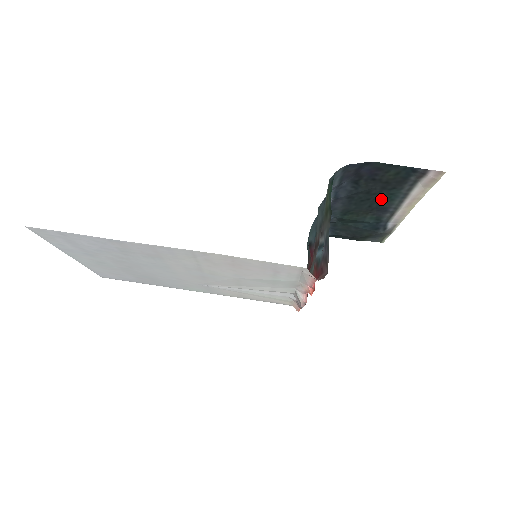
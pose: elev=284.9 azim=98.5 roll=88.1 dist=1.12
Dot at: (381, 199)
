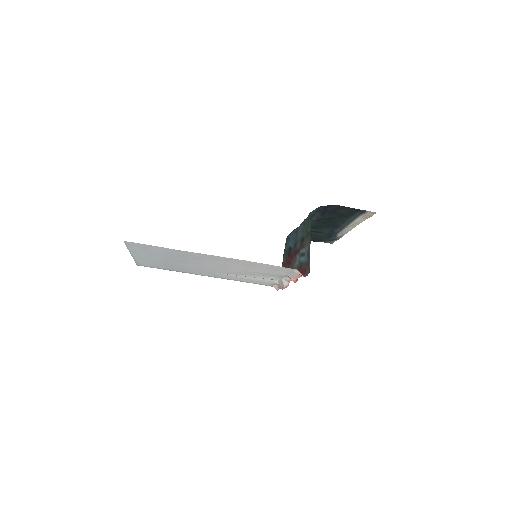
Dot at: (336, 222)
